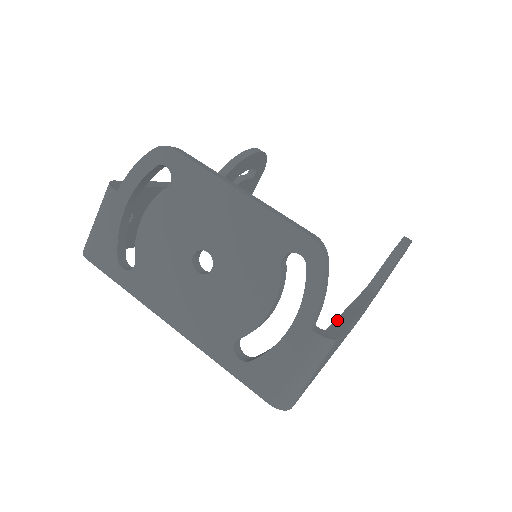
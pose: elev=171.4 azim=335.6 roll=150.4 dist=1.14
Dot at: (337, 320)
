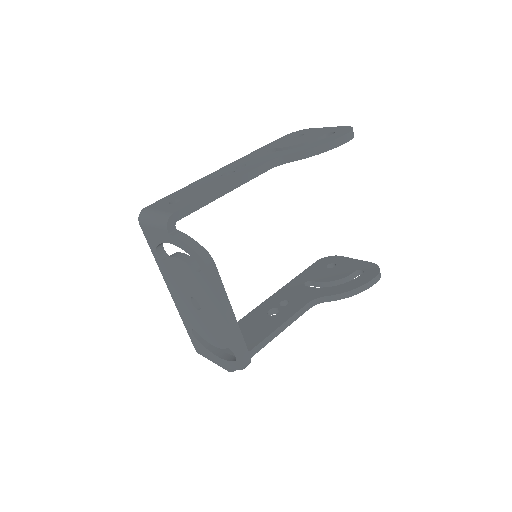
Dot at: (250, 351)
